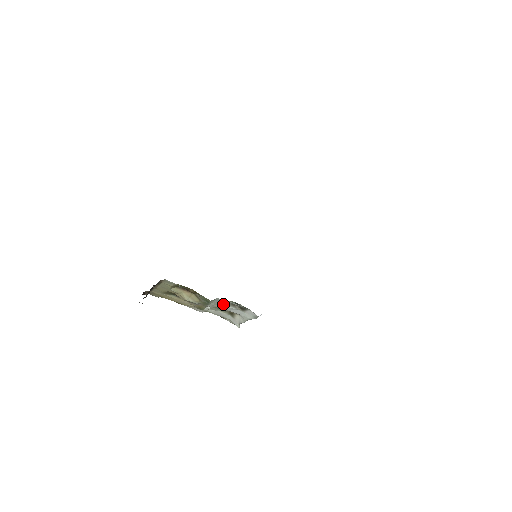
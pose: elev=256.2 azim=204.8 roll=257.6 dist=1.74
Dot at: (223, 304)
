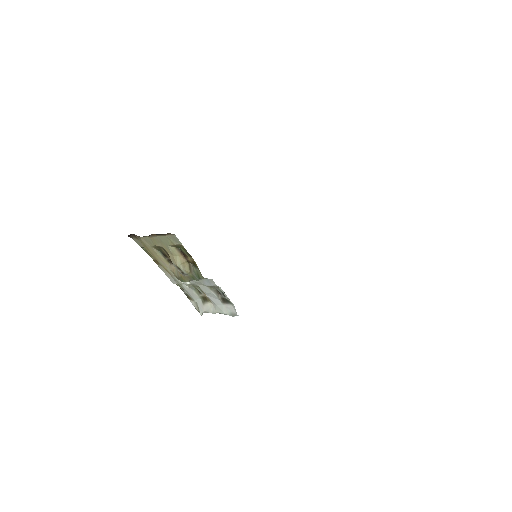
Dot at: (209, 287)
